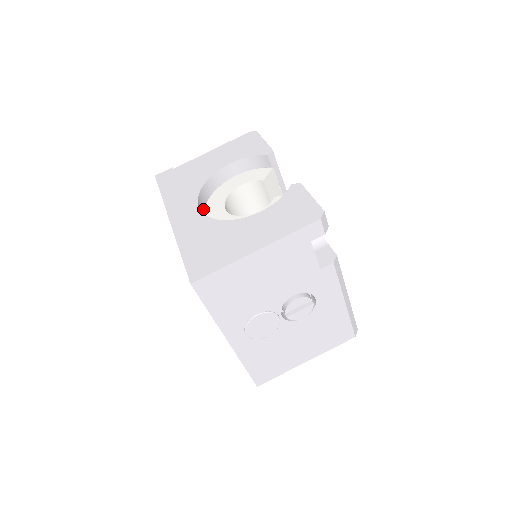
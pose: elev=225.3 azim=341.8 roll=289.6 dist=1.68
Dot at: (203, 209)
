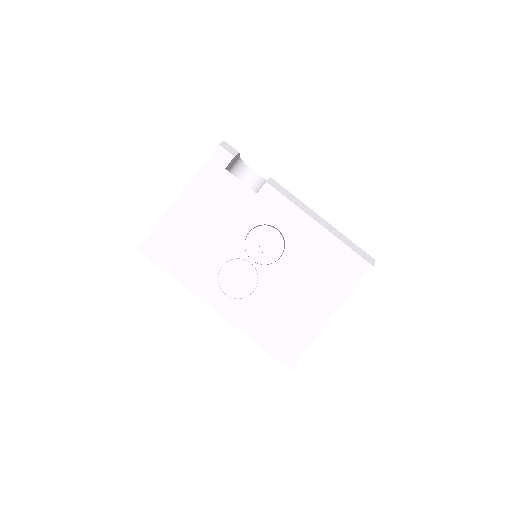
Dot at: occluded
